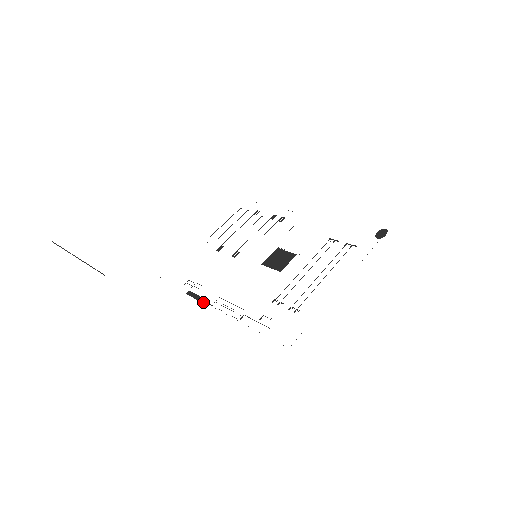
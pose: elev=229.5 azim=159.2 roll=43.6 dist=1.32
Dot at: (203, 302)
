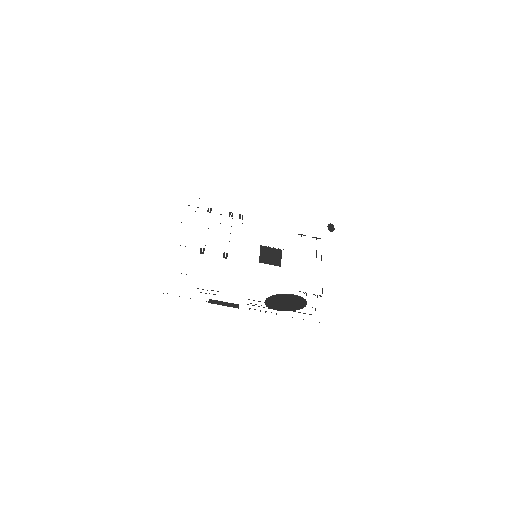
Dot at: (235, 307)
